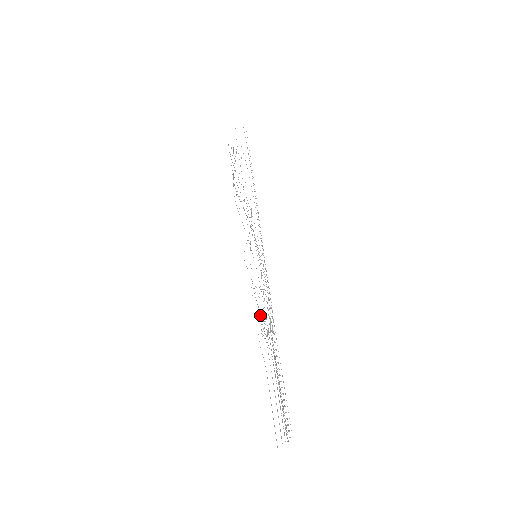
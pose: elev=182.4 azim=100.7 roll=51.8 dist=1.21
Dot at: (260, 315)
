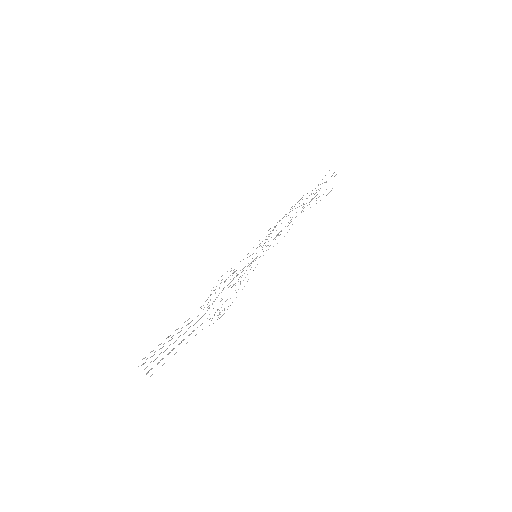
Dot at: occluded
